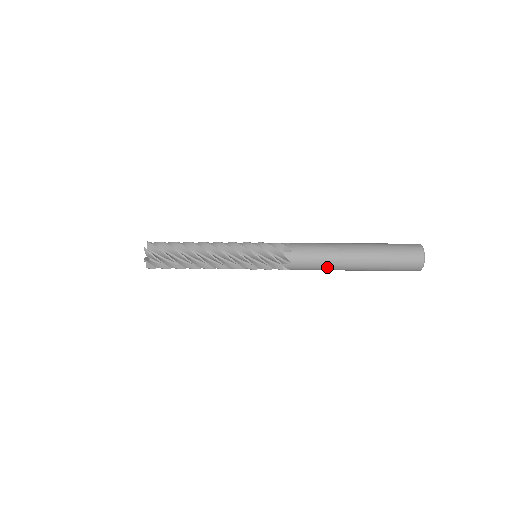
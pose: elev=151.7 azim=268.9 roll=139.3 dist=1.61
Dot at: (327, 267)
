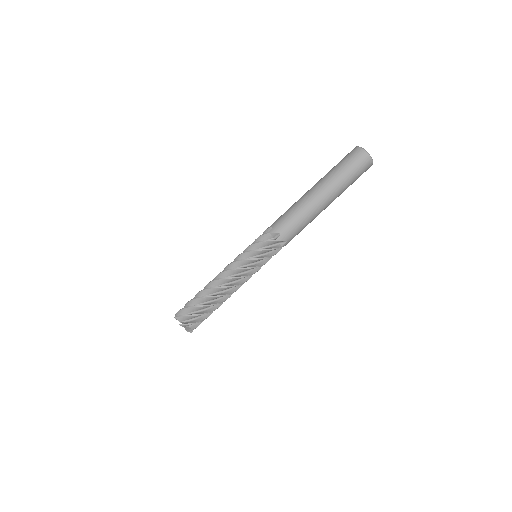
Dot at: (311, 221)
